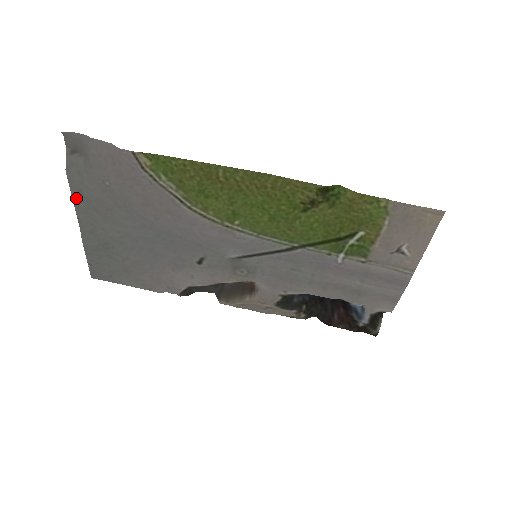
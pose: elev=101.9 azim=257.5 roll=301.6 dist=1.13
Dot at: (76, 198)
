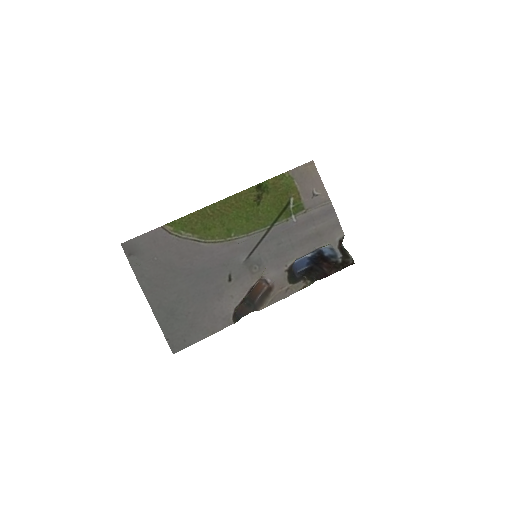
Dot at: (142, 284)
